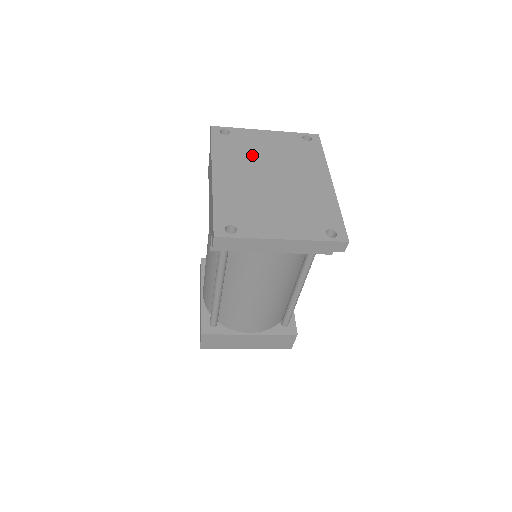
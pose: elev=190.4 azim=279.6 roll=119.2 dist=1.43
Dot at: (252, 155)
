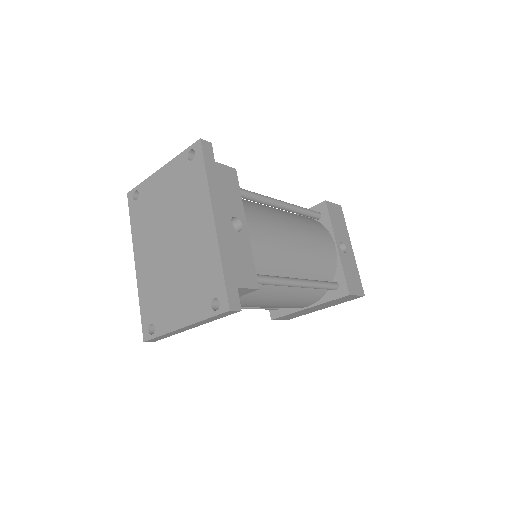
Dot at: (155, 218)
